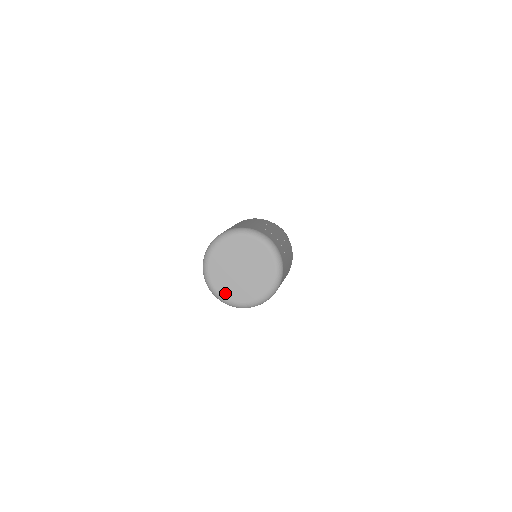
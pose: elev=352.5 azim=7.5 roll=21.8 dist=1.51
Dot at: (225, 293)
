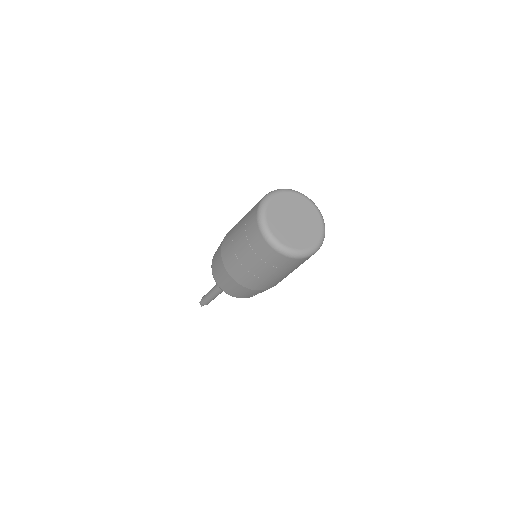
Dot at: (271, 224)
